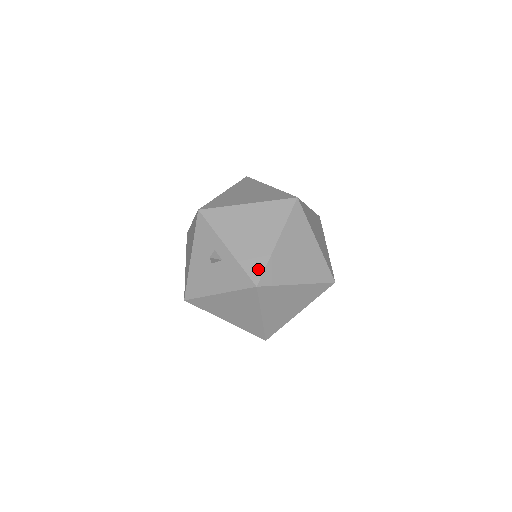
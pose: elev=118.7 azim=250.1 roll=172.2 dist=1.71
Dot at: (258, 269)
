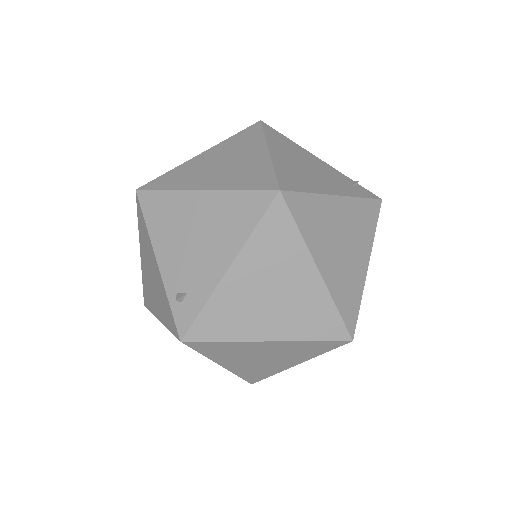
Dot at: occluded
